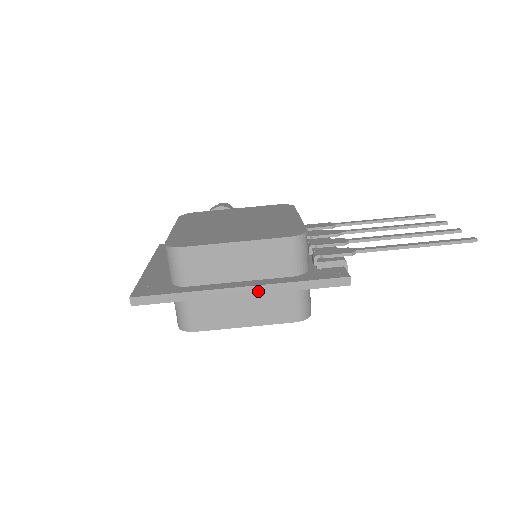
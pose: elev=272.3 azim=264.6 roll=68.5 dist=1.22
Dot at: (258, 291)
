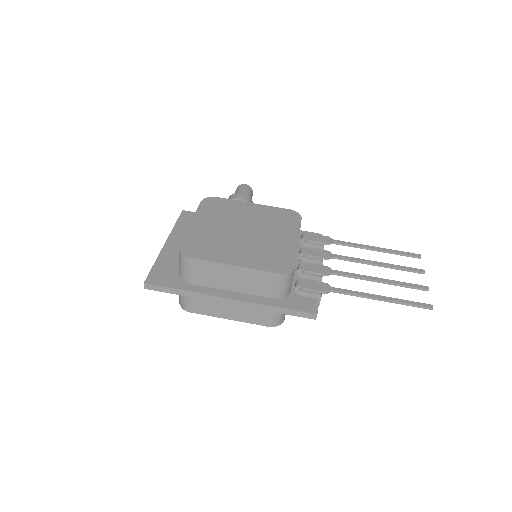
Dot at: (243, 305)
